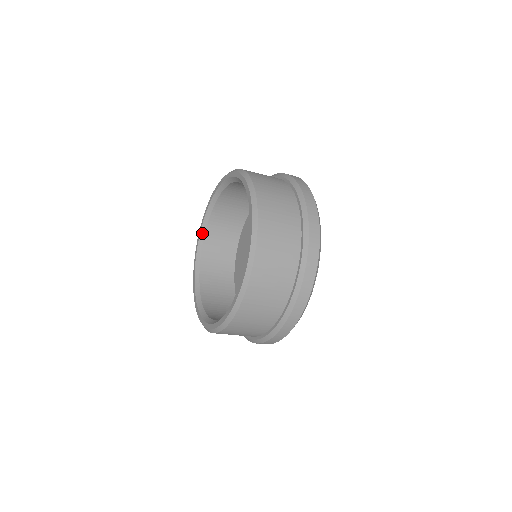
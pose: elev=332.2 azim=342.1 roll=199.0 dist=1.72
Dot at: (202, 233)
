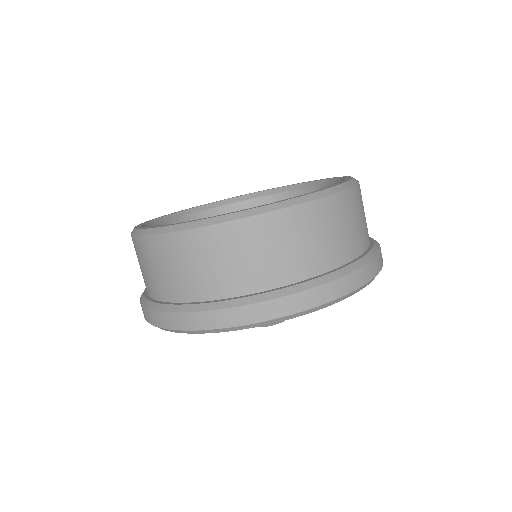
Dot at: (159, 220)
